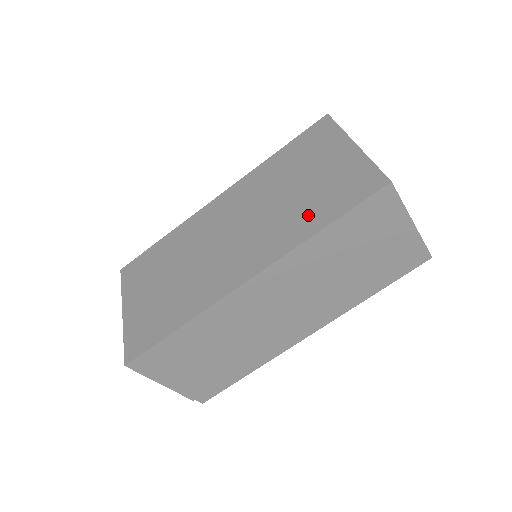
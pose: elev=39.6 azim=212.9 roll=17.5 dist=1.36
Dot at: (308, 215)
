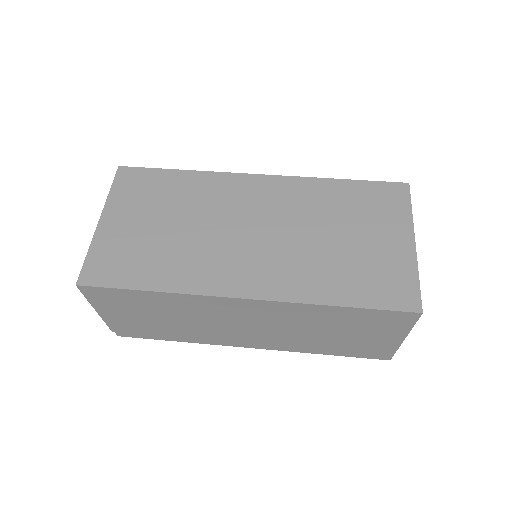
Dot at: (334, 279)
